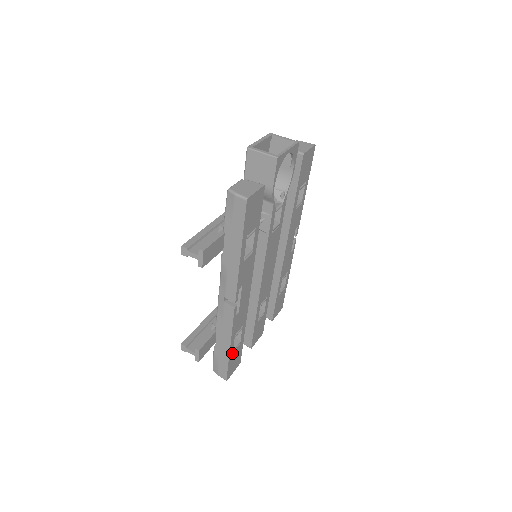
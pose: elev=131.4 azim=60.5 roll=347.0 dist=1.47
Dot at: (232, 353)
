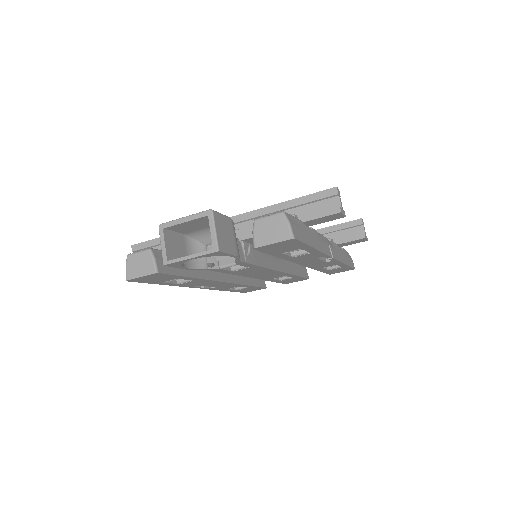
Dot at: (236, 290)
